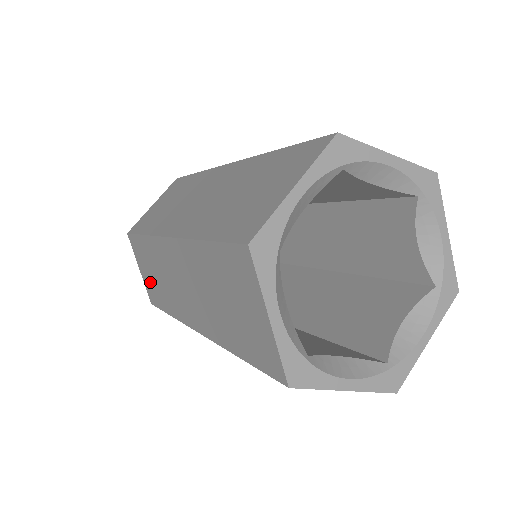
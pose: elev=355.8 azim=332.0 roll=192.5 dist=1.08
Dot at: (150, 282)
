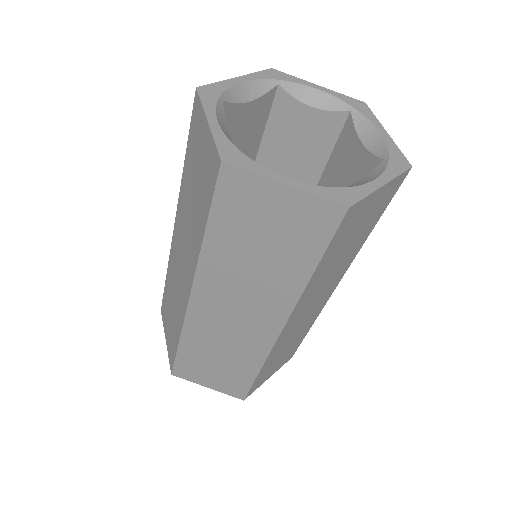
Dot at: (223, 378)
